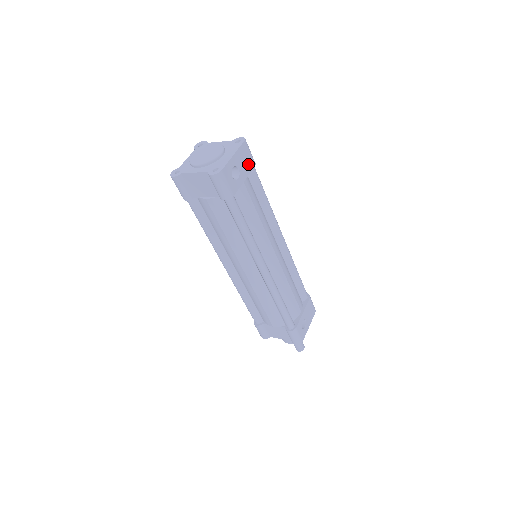
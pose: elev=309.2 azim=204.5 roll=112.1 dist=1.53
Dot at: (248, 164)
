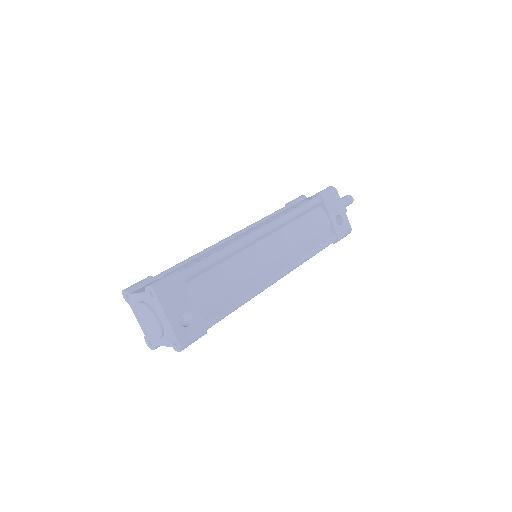
Dot at: (180, 291)
